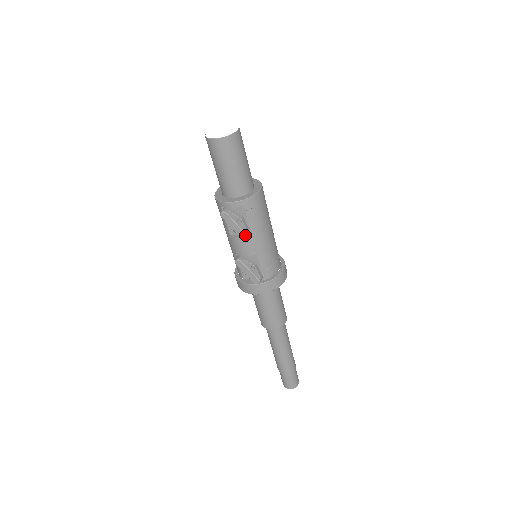
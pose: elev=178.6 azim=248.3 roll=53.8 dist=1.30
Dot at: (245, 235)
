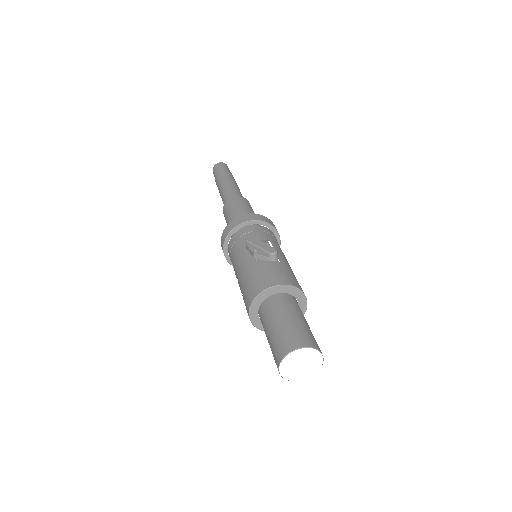
Dot at: occluded
